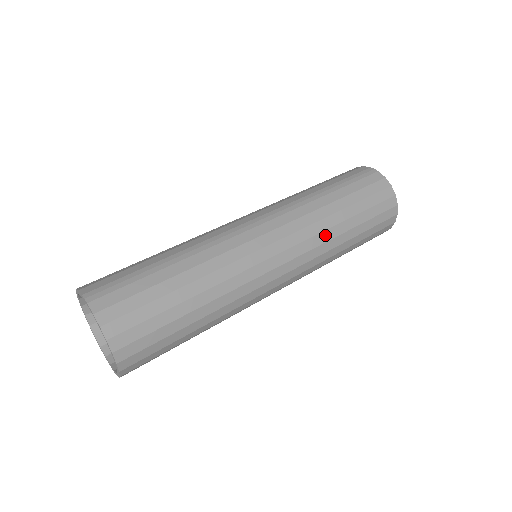
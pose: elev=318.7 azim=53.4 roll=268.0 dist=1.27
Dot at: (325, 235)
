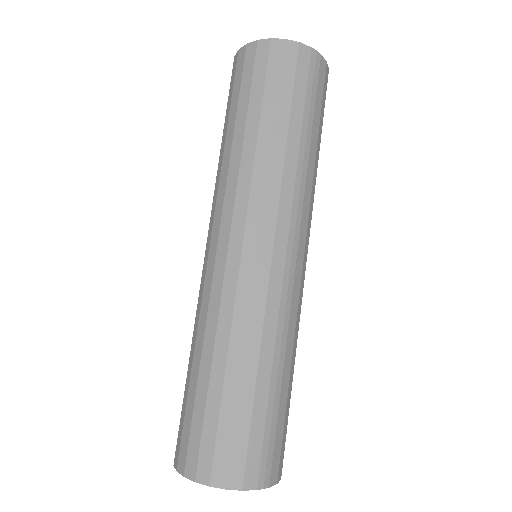
Dot at: occluded
